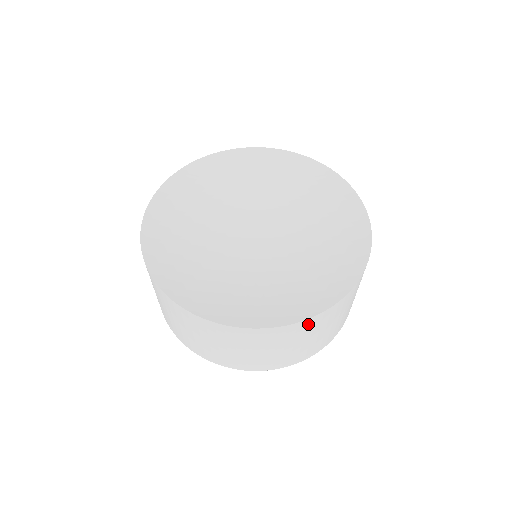
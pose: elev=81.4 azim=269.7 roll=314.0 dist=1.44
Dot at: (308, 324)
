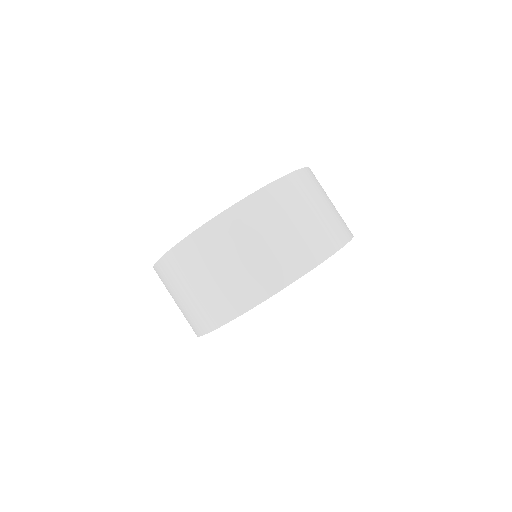
Dot at: (301, 179)
